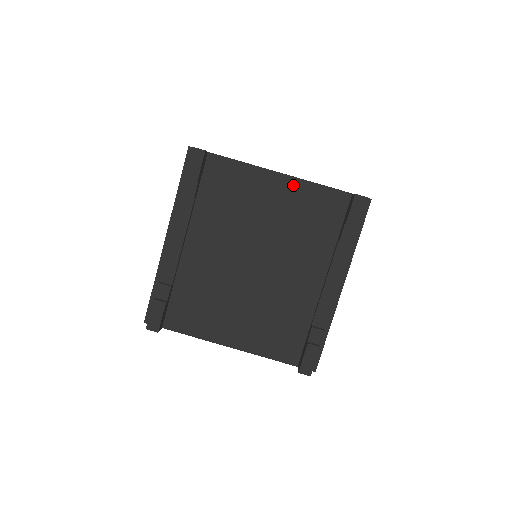
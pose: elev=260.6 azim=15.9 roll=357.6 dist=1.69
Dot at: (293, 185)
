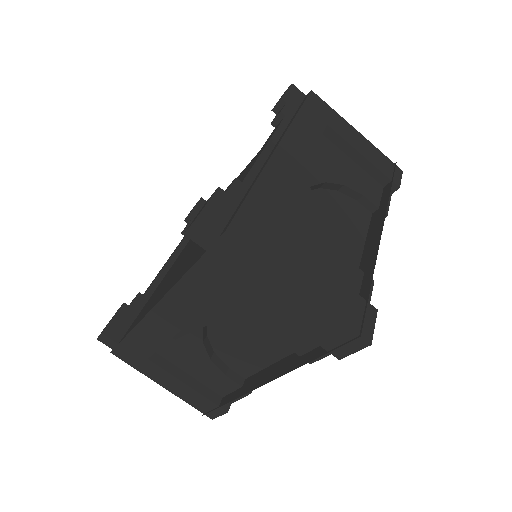
Dot at: occluded
